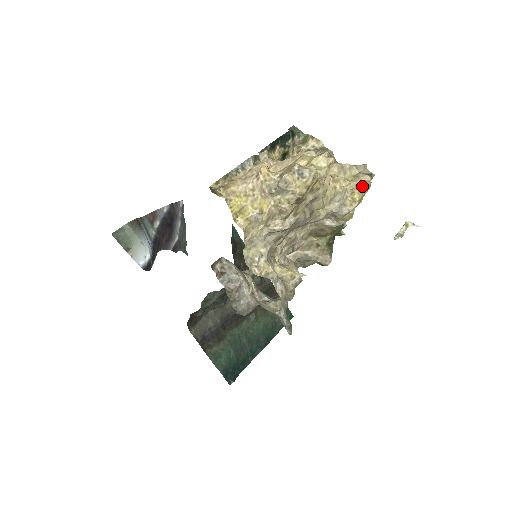
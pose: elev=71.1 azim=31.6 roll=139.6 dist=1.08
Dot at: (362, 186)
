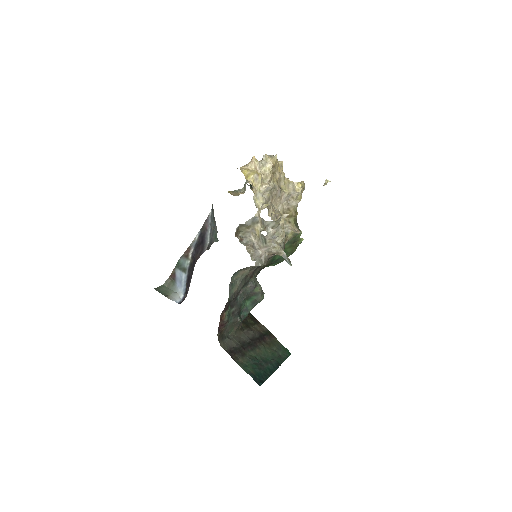
Dot at: occluded
